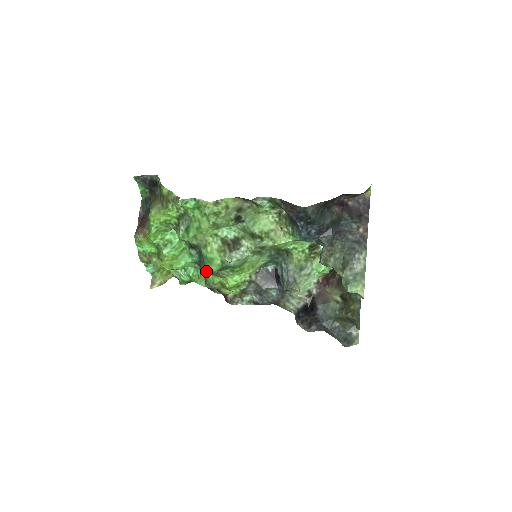
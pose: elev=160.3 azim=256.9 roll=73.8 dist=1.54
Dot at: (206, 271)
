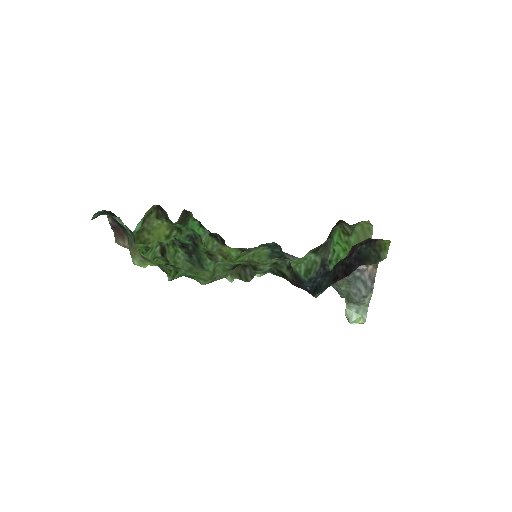
Dot at: (203, 251)
